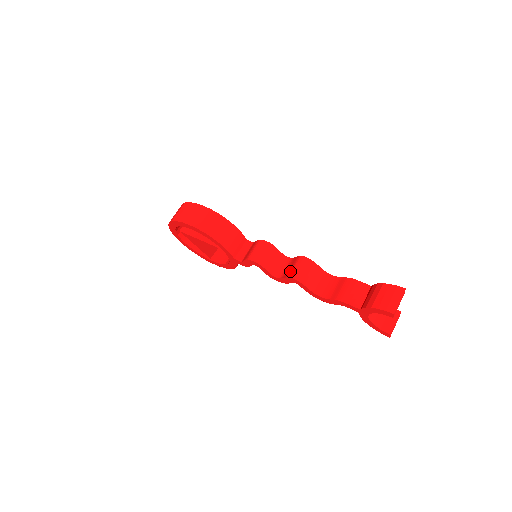
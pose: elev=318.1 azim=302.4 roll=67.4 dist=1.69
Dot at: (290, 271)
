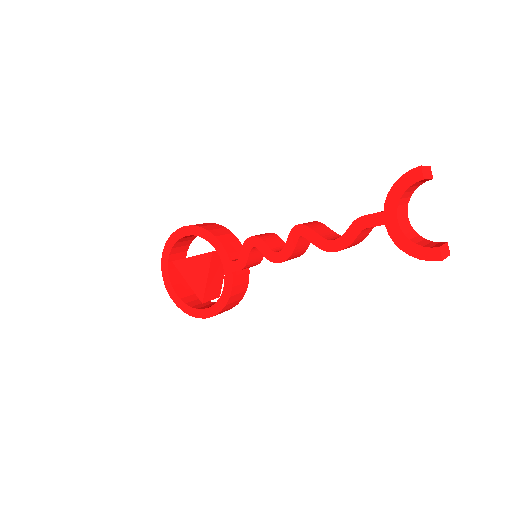
Dot at: occluded
